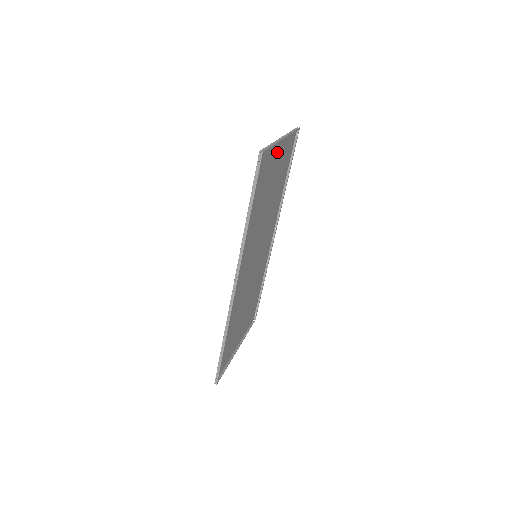
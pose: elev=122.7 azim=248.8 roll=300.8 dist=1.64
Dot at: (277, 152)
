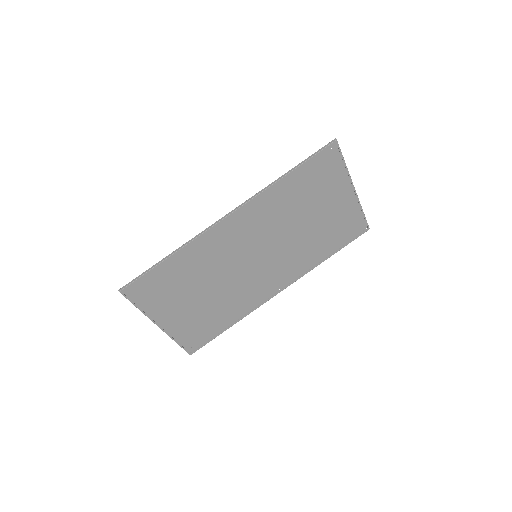
Dot at: (342, 193)
